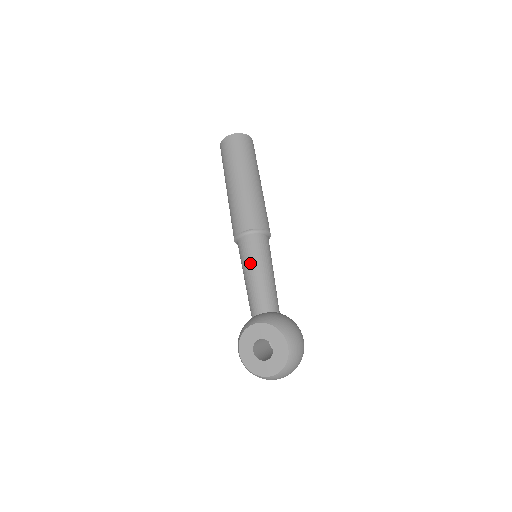
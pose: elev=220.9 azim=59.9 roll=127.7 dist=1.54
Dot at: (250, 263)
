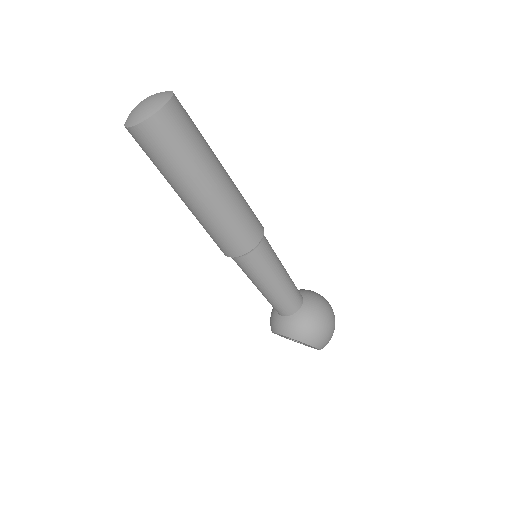
Dot at: (253, 281)
